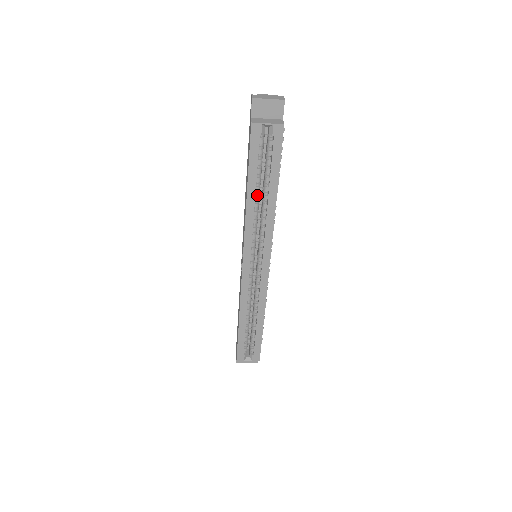
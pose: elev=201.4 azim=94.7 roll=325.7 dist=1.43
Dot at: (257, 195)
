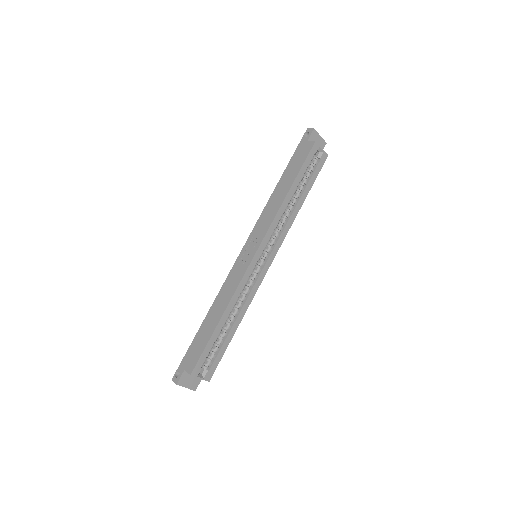
Dot at: occluded
